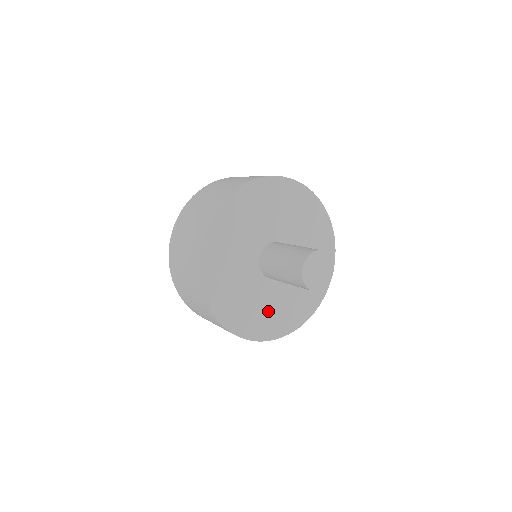
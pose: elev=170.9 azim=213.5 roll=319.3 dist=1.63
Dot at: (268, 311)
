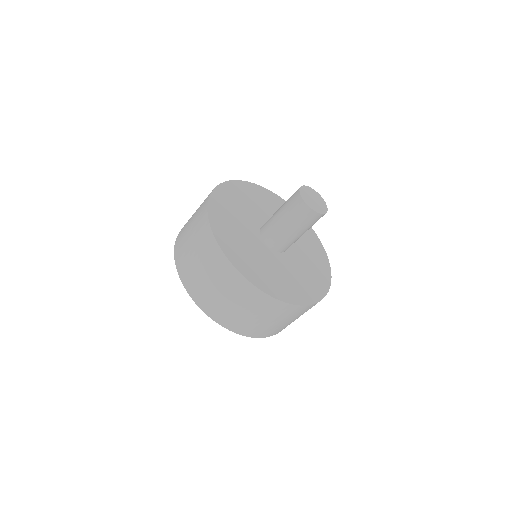
Dot at: (261, 265)
